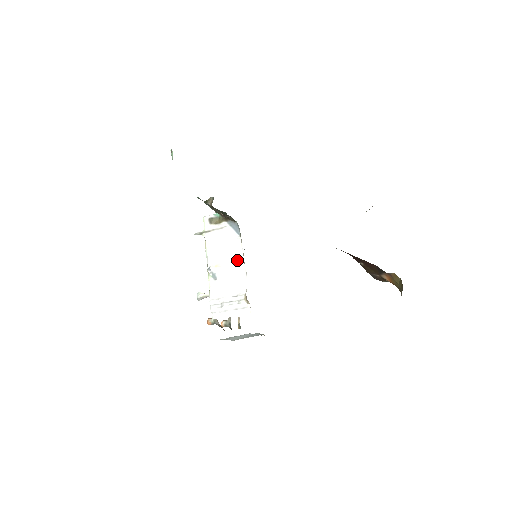
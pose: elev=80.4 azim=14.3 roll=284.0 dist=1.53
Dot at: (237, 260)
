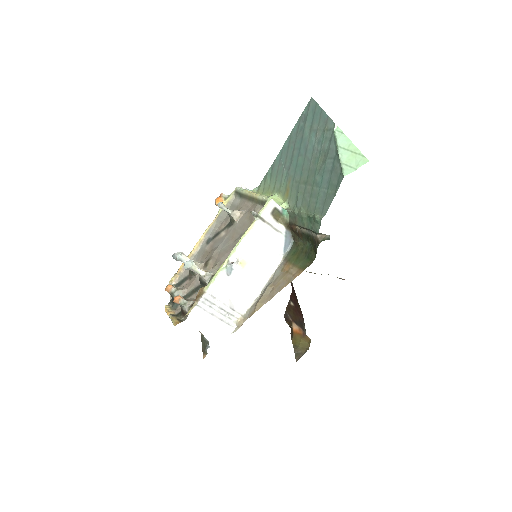
Dot at: (261, 273)
